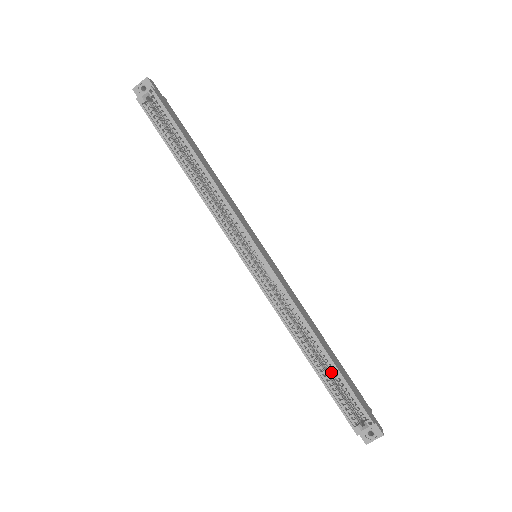
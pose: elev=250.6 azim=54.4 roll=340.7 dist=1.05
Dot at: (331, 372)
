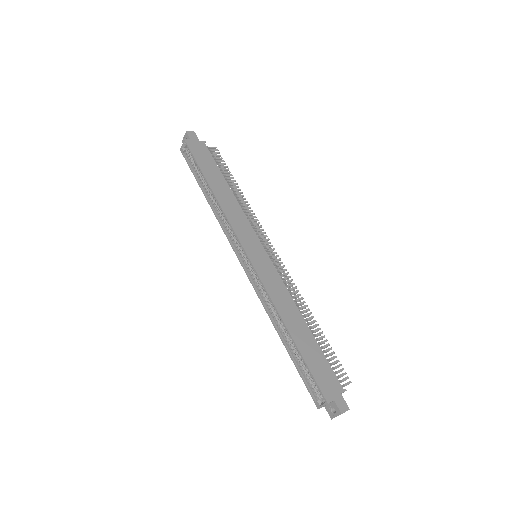
Dot at: (298, 353)
